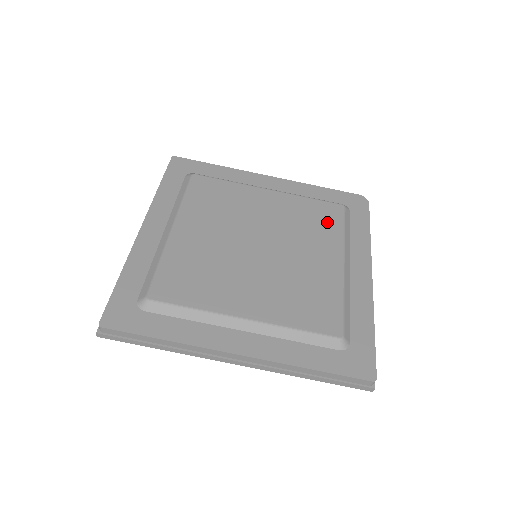
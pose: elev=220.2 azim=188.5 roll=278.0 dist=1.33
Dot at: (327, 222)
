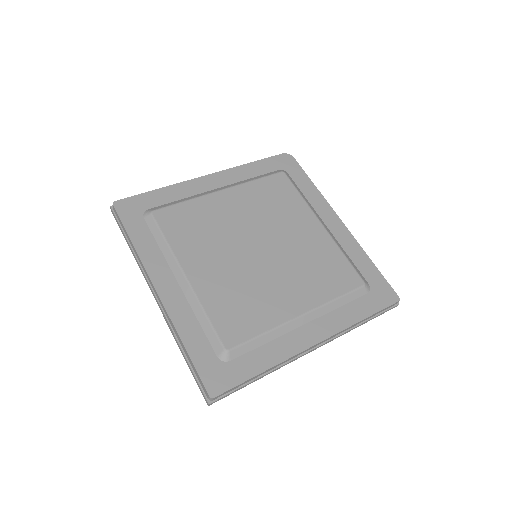
Dot at: (285, 195)
